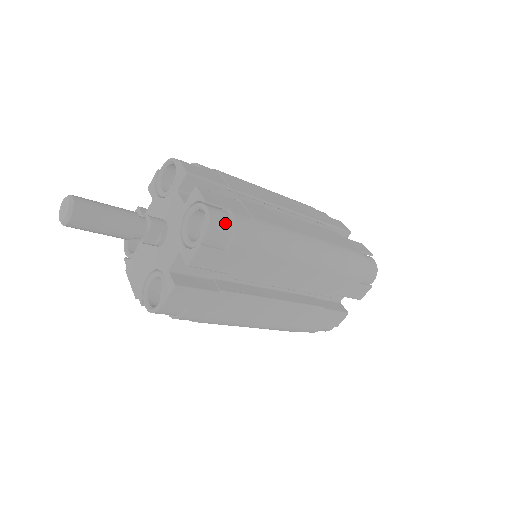
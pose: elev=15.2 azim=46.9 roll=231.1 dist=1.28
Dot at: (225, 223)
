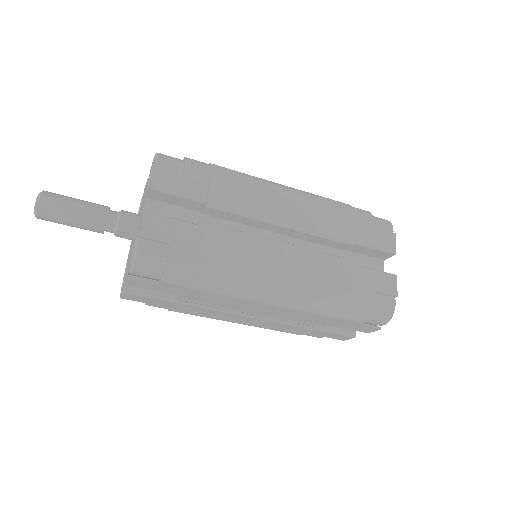
Dot at: (156, 262)
